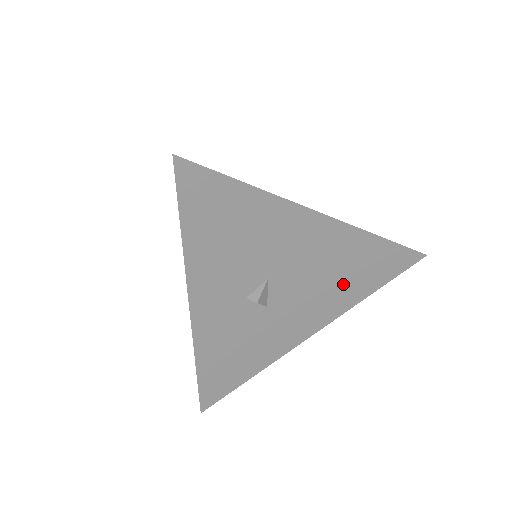
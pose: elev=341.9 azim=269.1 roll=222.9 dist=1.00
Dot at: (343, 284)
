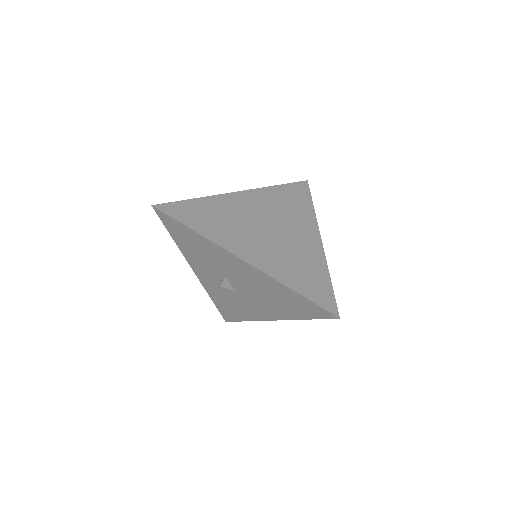
Dot at: (278, 303)
